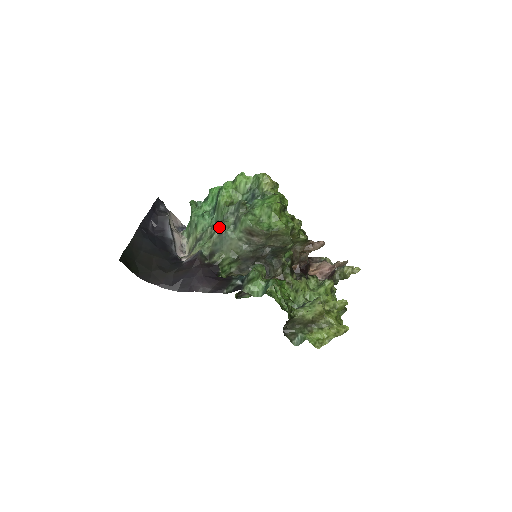
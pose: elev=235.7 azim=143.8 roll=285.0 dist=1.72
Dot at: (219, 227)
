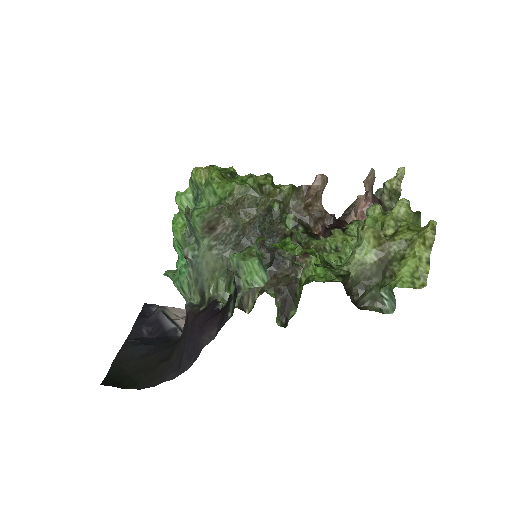
Dot at: occluded
